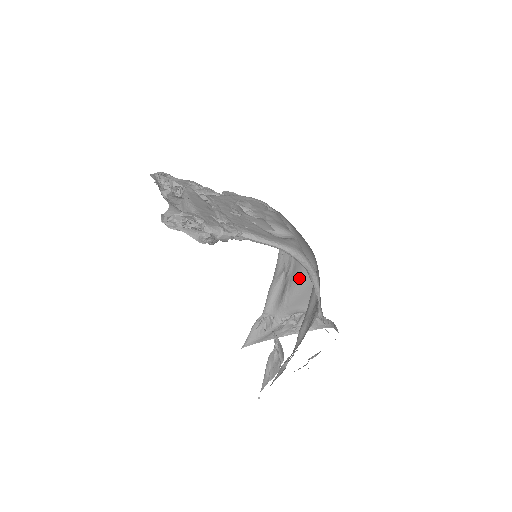
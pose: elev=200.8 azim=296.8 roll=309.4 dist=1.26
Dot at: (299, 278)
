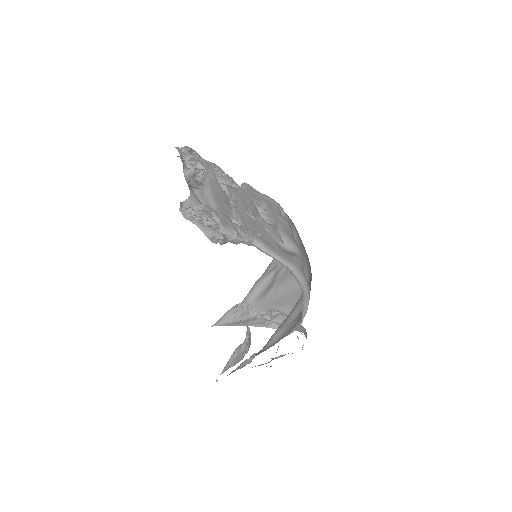
Dot at: (288, 283)
